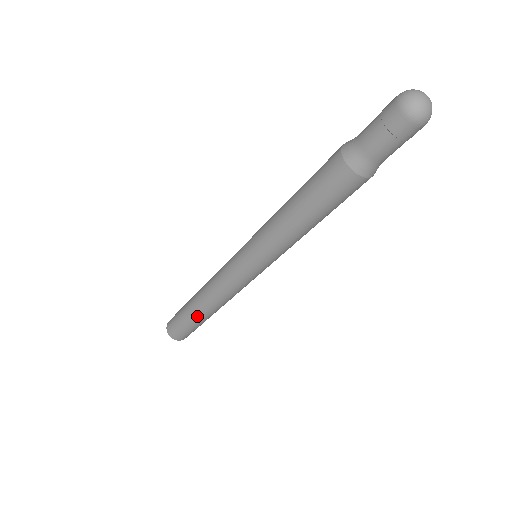
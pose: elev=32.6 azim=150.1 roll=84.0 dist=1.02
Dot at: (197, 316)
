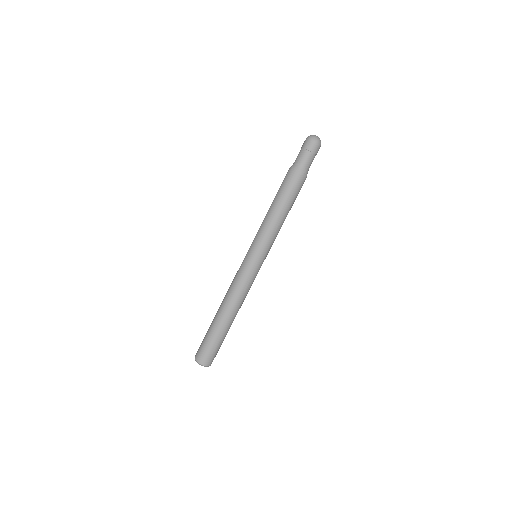
Dot at: (223, 326)
